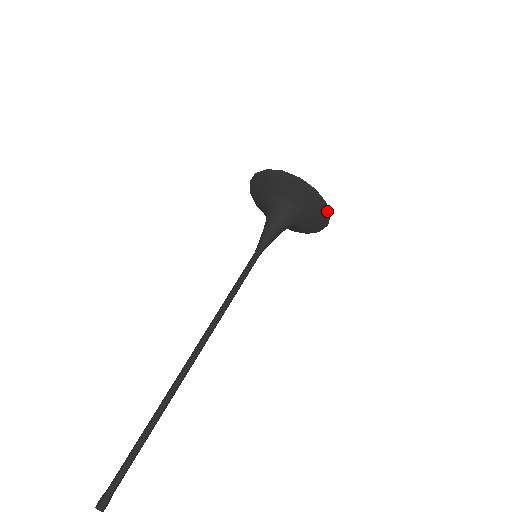
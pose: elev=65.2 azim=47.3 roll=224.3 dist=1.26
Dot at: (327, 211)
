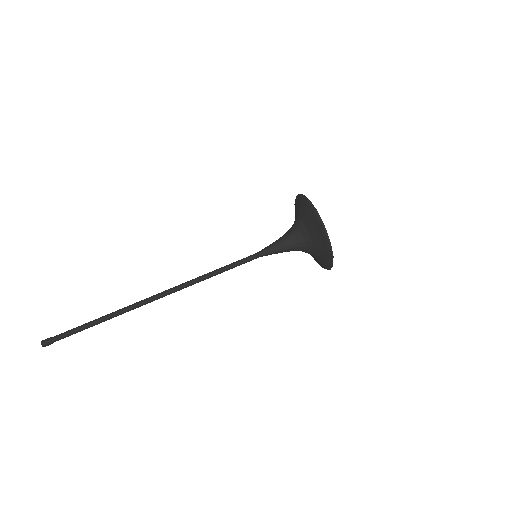
Dot at: occluded
